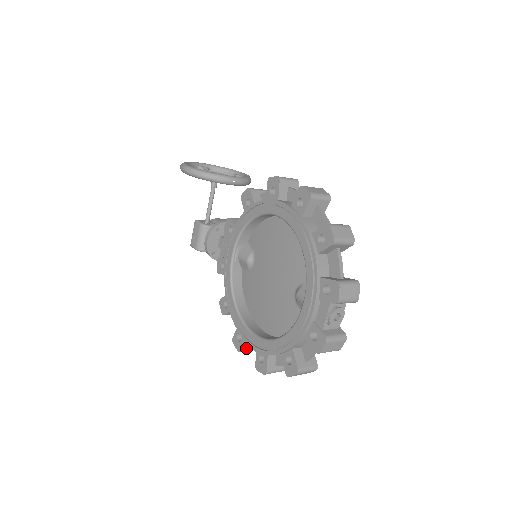
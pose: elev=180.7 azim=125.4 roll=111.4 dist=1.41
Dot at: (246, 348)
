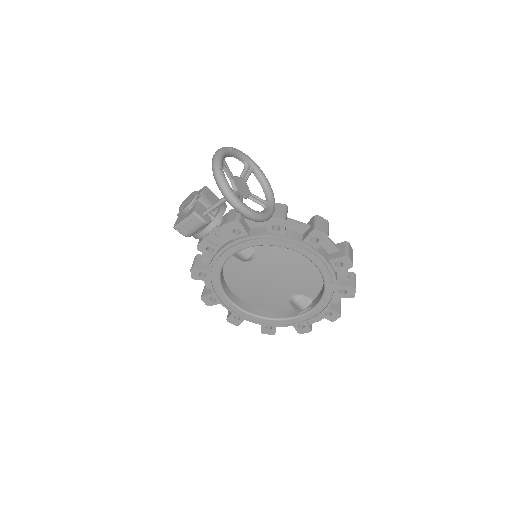
Dot at: occluded
